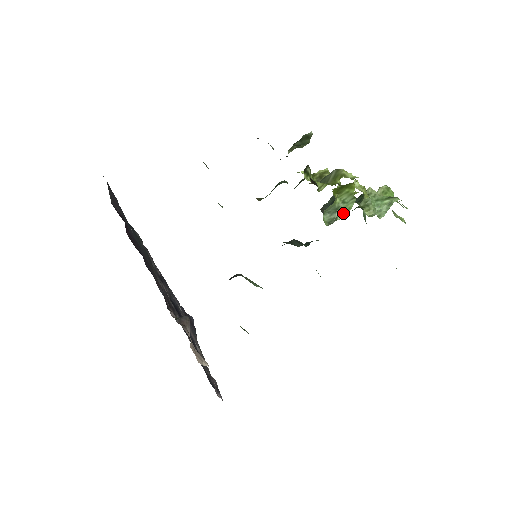
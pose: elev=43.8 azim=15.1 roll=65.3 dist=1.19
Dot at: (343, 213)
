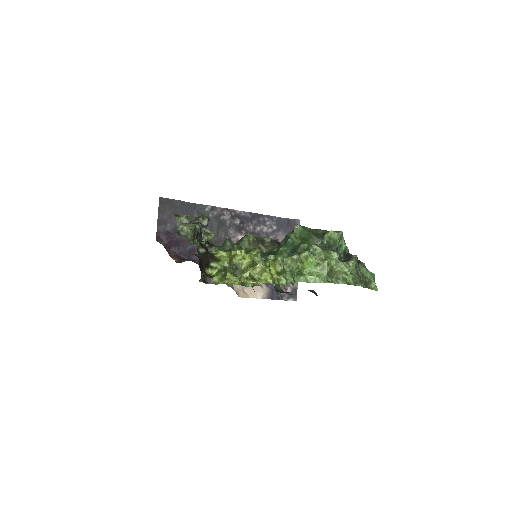
Dot at: (256, 284)
